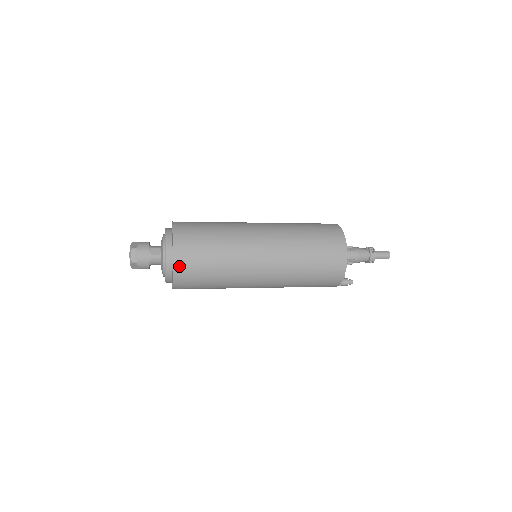
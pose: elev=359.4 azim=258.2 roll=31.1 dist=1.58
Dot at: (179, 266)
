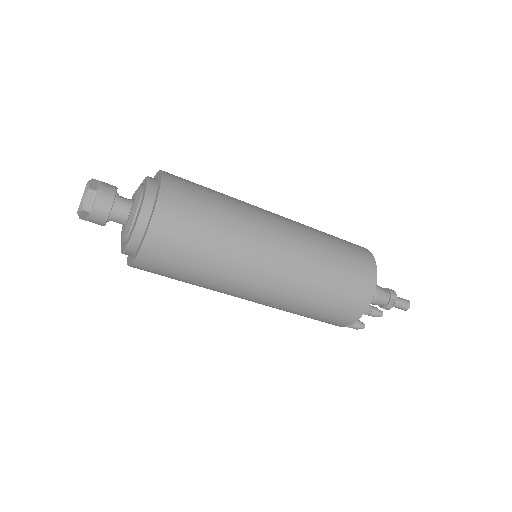
Dot at: (169, 190)
